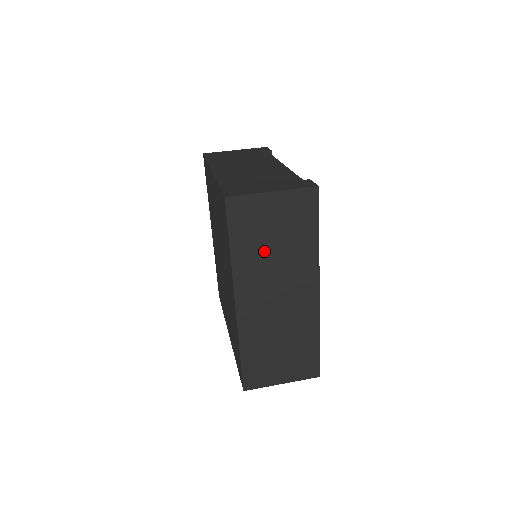
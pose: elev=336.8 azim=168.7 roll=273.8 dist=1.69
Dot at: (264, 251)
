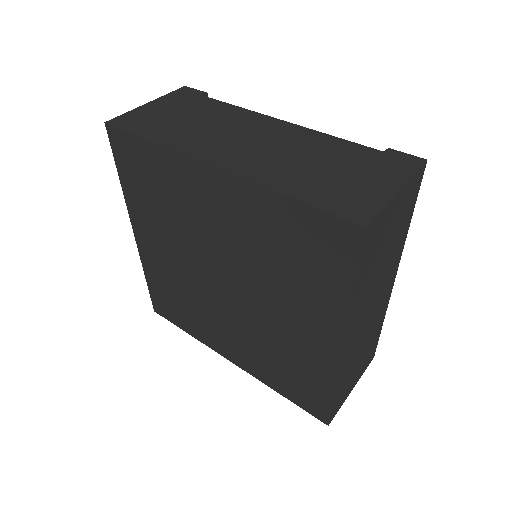
Dot at: (375, 270)
